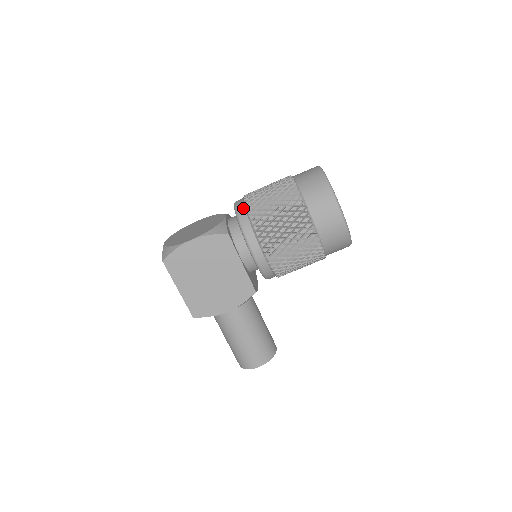
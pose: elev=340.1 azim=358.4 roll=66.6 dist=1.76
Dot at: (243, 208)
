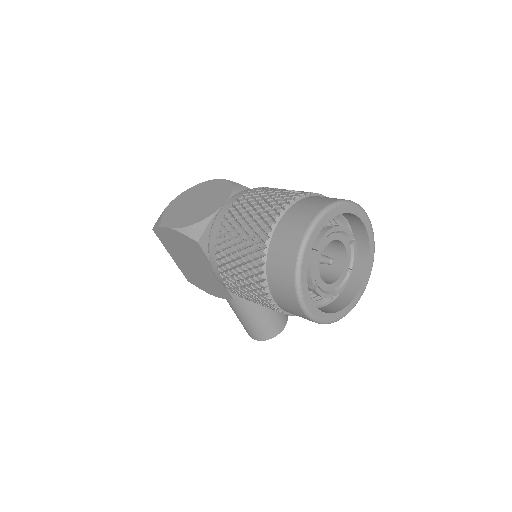
Dot at: (220, 221)
